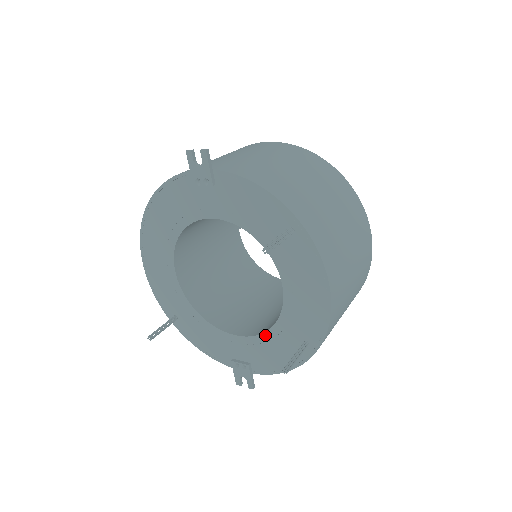
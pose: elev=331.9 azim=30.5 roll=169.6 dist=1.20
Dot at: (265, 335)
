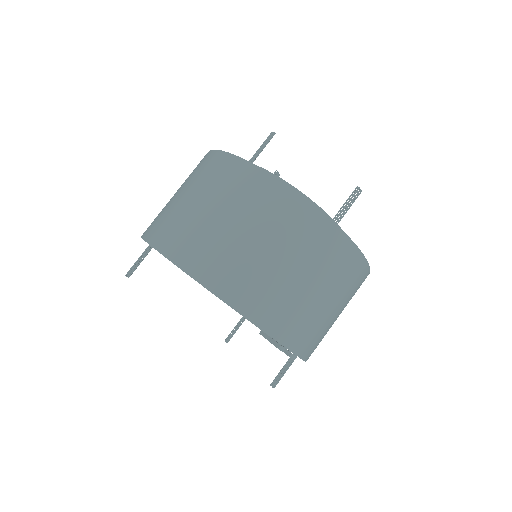
Dot at: occluded
